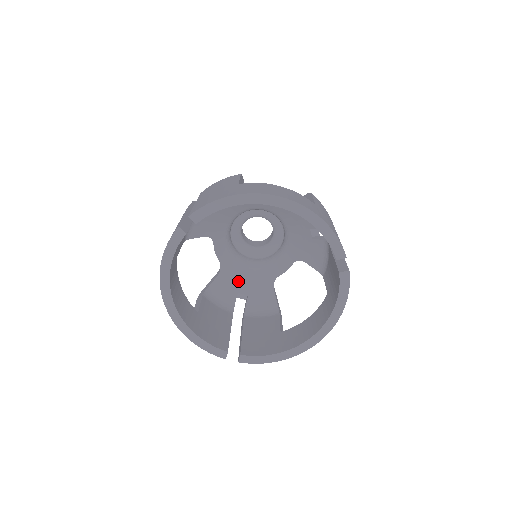
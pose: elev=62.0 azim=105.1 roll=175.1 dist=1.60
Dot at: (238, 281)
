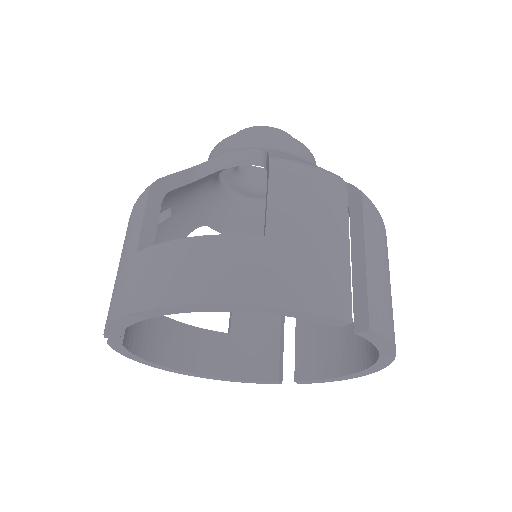
Dot at: occluded
